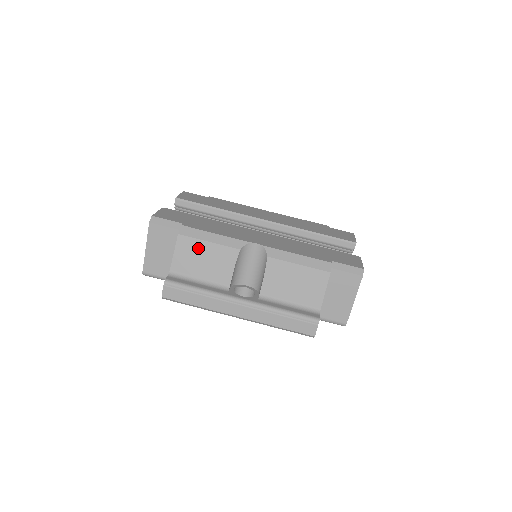
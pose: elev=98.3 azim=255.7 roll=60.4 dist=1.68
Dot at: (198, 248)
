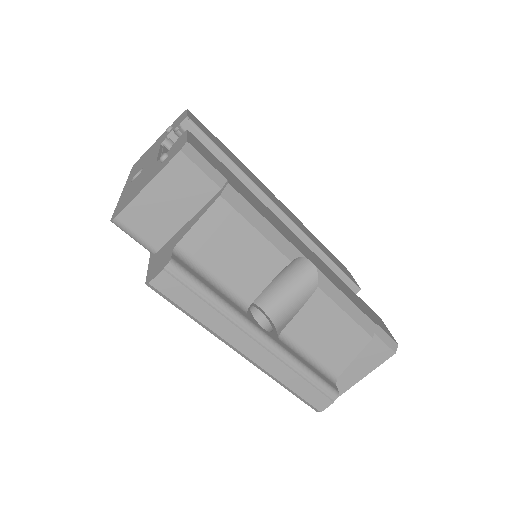
Dot at: (237, 231)
